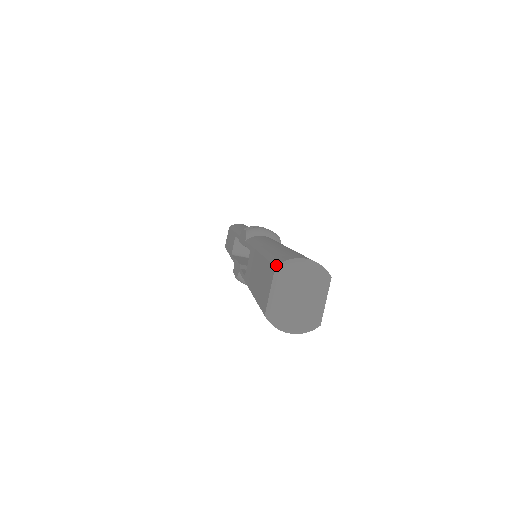
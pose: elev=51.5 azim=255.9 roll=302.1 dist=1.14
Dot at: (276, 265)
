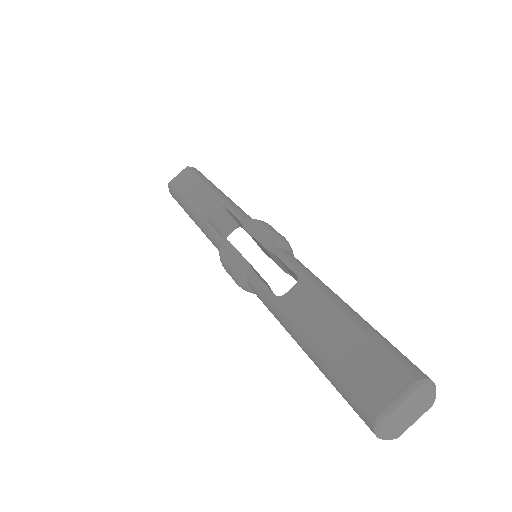
Dot at: (418, 379)
